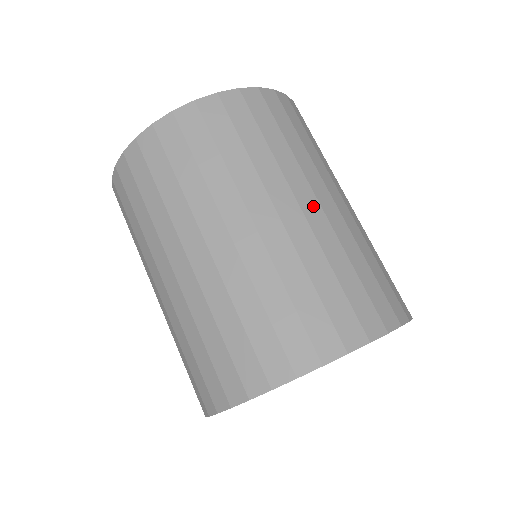
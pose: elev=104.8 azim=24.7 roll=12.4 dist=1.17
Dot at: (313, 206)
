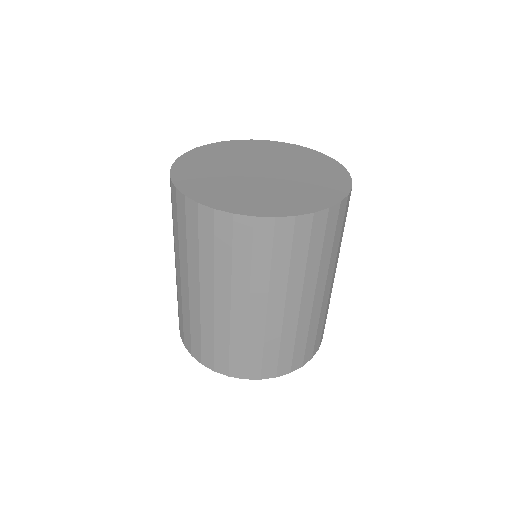
Dot at: (294, 307)
